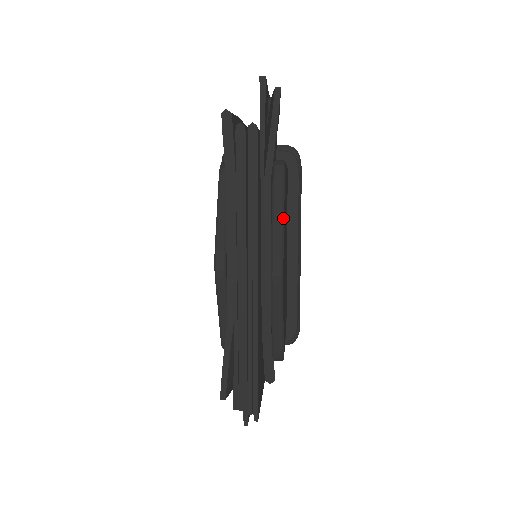
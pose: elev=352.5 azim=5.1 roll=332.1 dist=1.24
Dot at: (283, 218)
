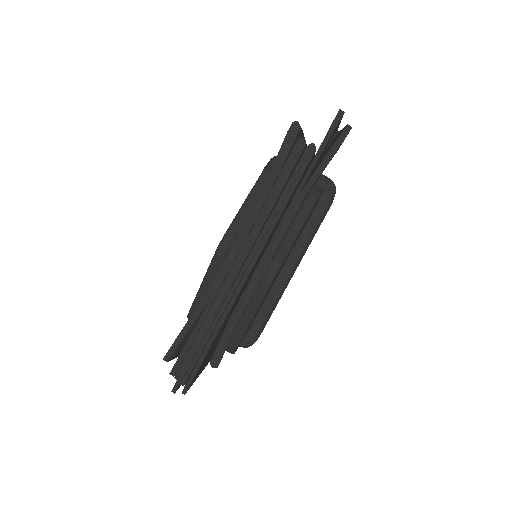
Dot at: (298, 234)
